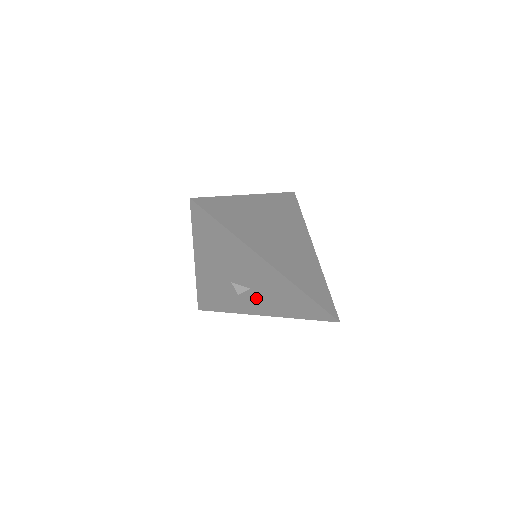
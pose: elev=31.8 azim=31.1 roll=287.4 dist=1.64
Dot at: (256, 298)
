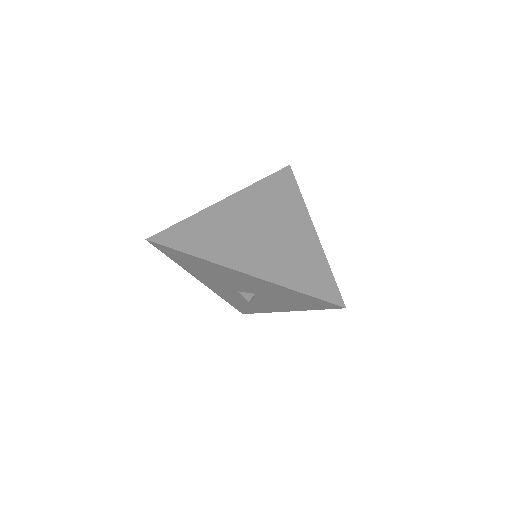
Dot at: (267, 300)
